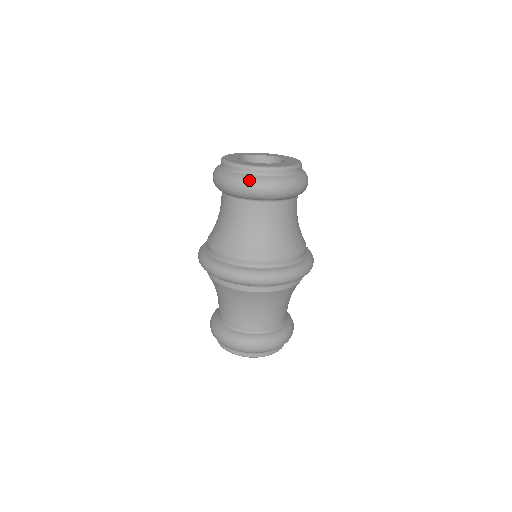
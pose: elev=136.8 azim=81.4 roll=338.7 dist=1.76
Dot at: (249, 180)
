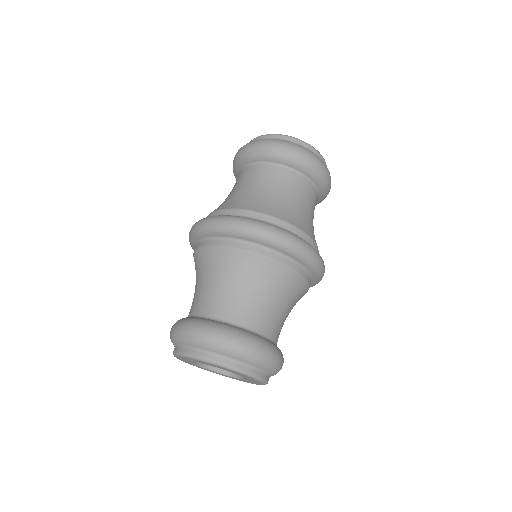
Dot at: (269, 139)
